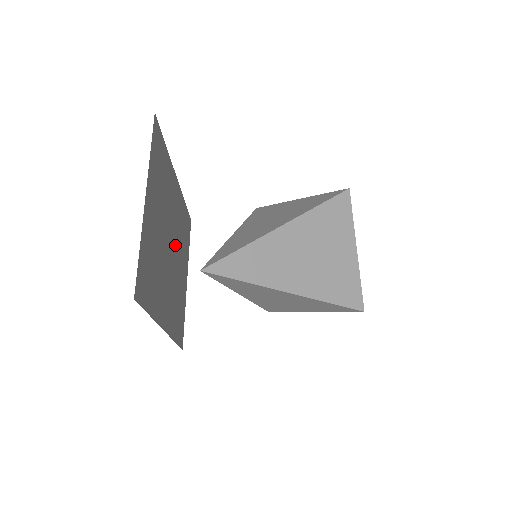
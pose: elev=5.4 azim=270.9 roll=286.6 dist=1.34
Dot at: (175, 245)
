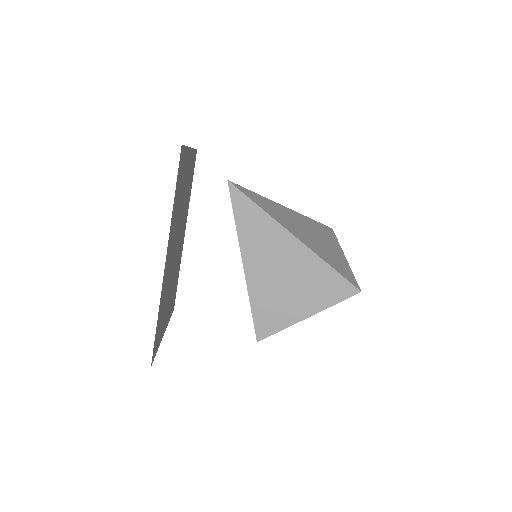
Dot at: (175, 260)
